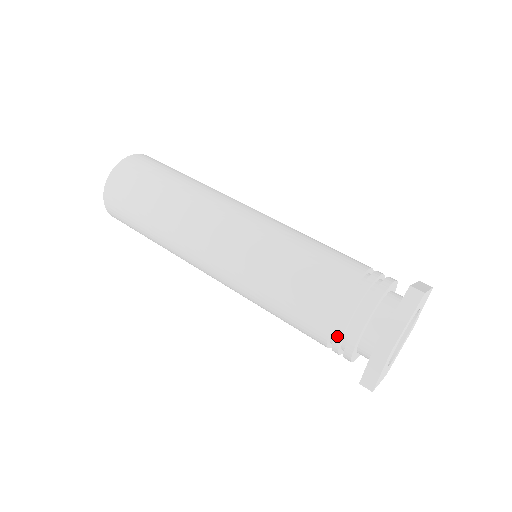
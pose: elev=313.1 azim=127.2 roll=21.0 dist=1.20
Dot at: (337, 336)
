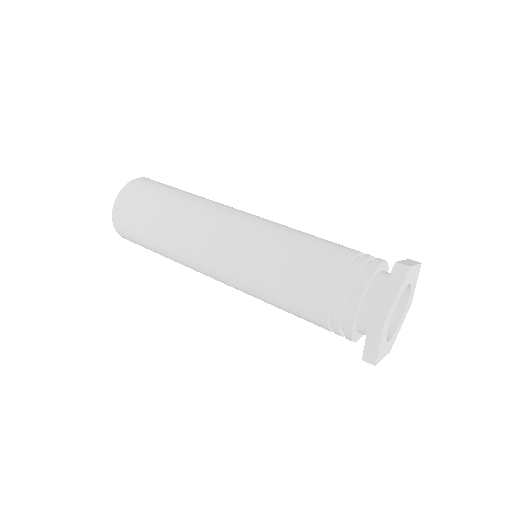
Dot at: (335, 317)
